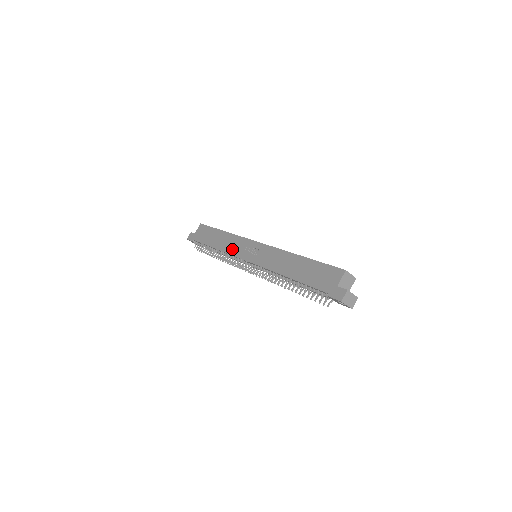
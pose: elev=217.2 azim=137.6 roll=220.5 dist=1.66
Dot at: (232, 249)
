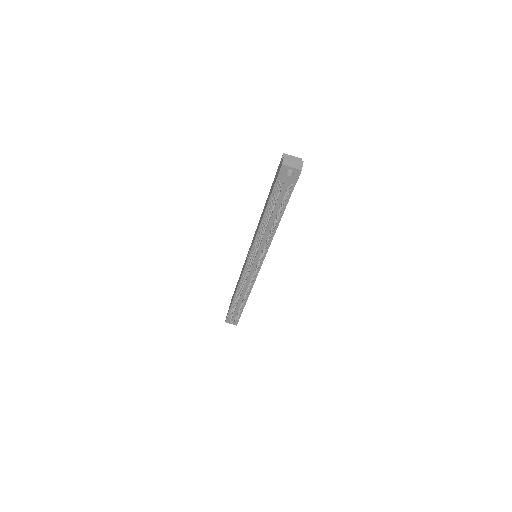
Dot at: (241, 274)
